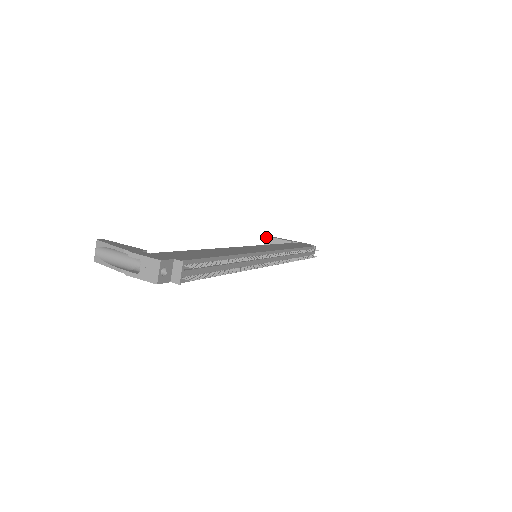
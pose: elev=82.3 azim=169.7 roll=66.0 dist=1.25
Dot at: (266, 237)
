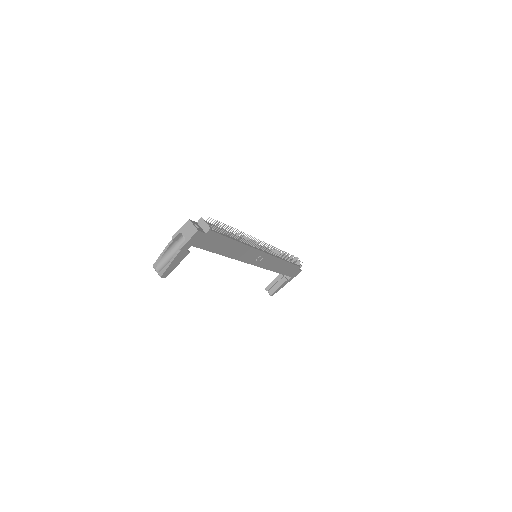
Dot at: (266, 289)
